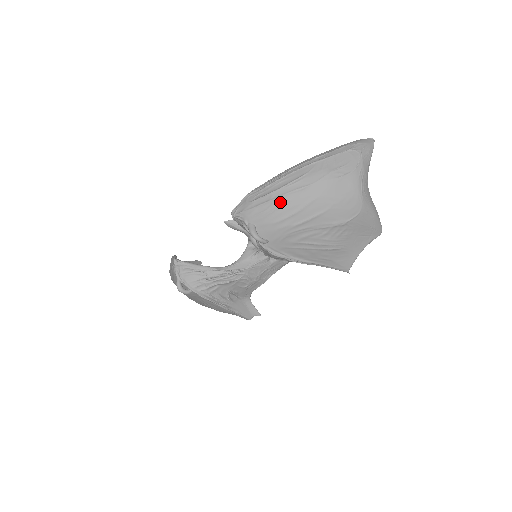
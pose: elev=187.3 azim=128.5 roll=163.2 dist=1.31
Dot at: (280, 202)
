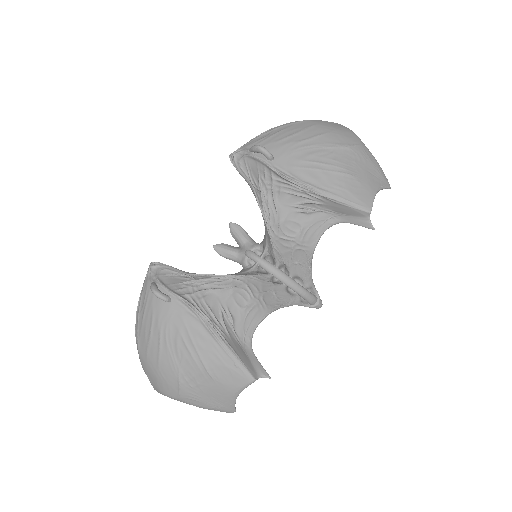
Dot at: (280, 130)
